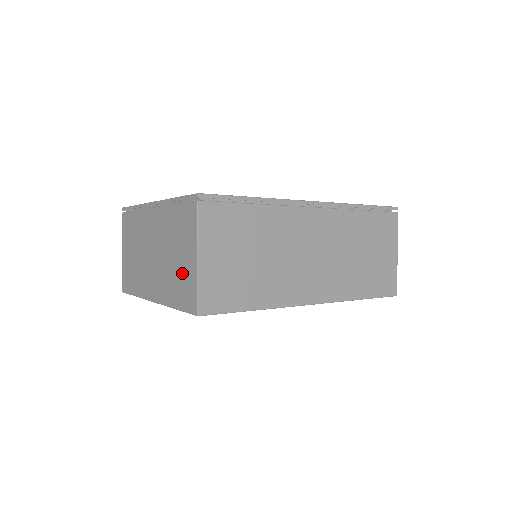
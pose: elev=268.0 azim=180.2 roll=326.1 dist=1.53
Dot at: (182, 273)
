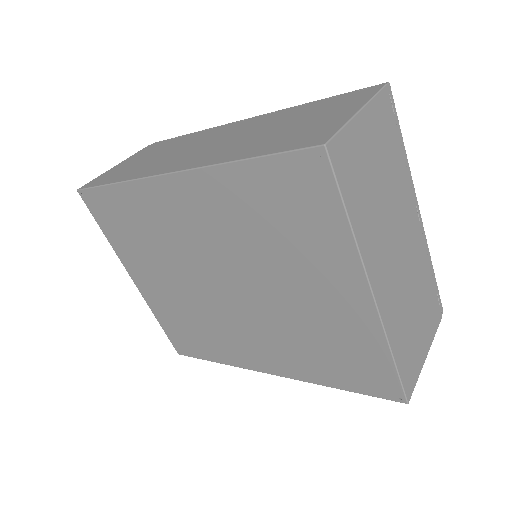
Dot at: occluded
